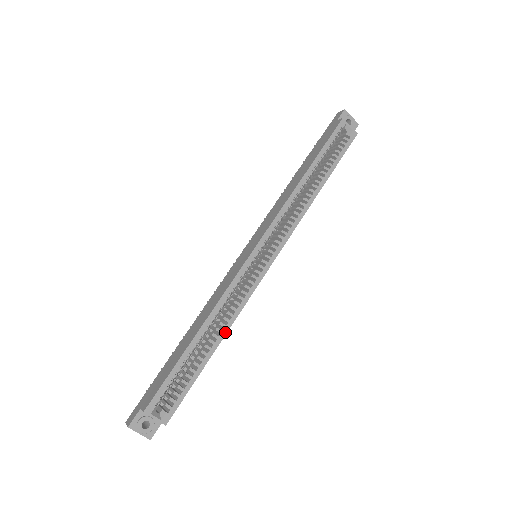
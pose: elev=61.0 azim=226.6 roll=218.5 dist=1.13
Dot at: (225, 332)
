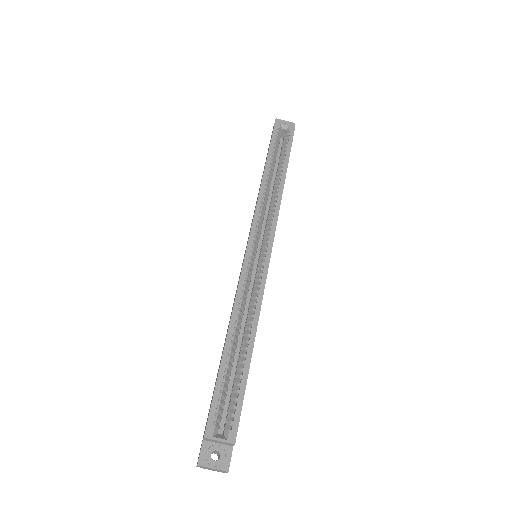
Dot at: (255, 328)
